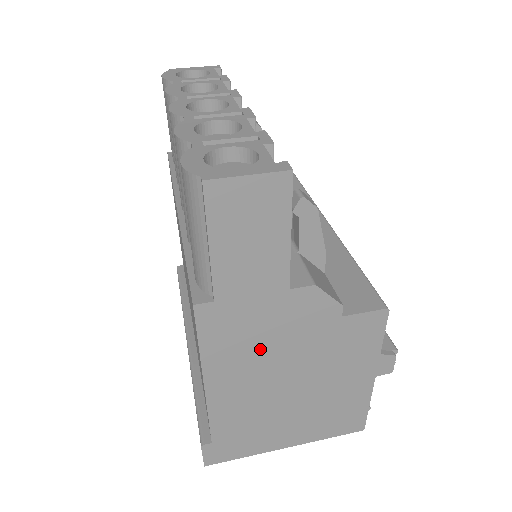
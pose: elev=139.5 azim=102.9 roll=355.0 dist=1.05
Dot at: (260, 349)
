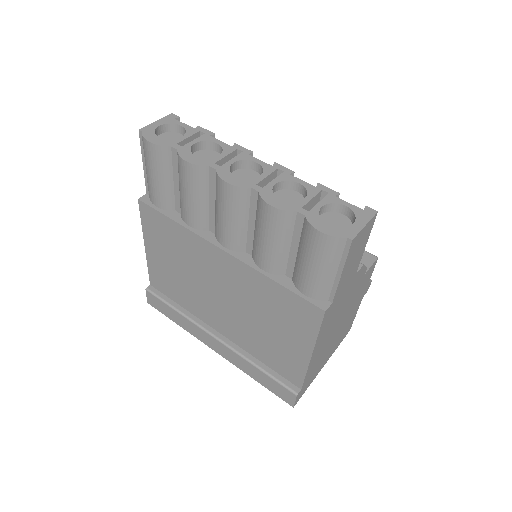
Dot at: (336, 316)
